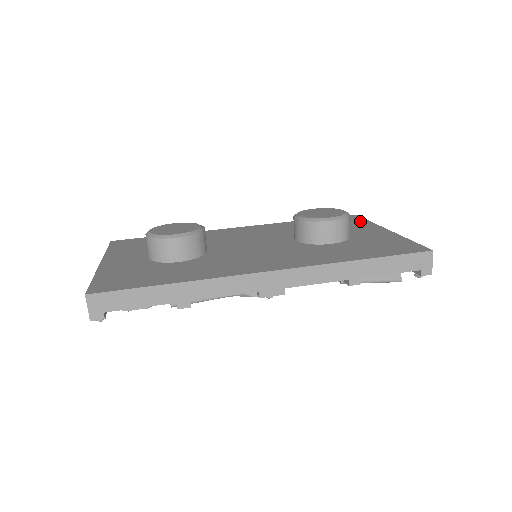
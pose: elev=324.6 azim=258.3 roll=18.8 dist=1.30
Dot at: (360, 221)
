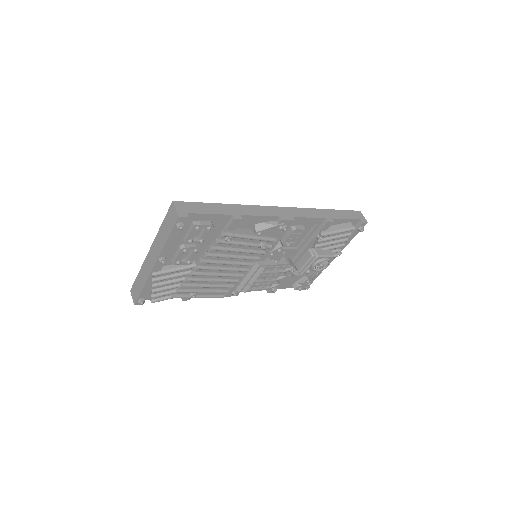
Dot at: occluded
